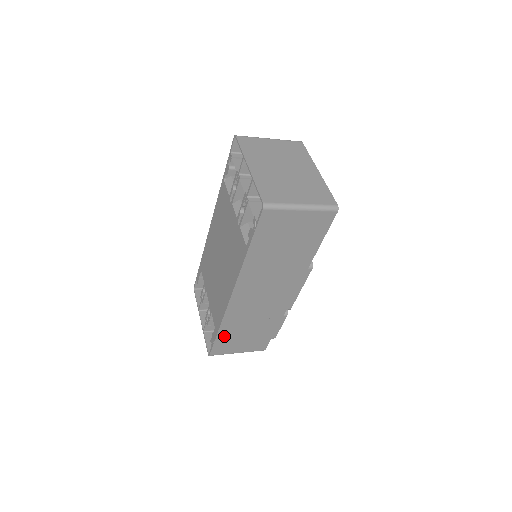
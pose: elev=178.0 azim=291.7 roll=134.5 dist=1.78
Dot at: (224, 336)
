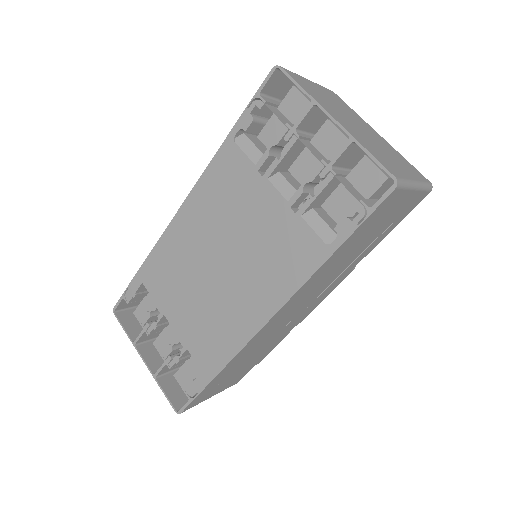
Dot at: (215, 381)
